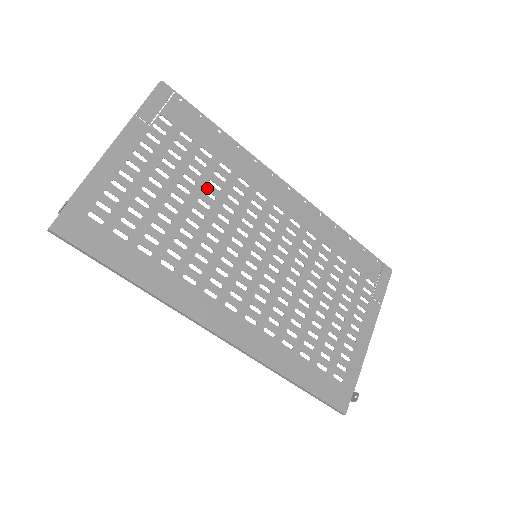
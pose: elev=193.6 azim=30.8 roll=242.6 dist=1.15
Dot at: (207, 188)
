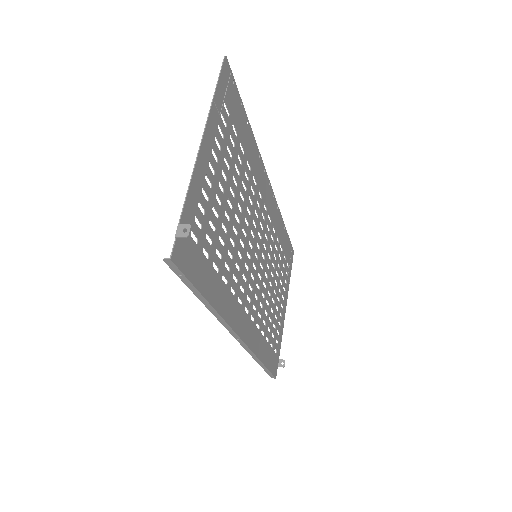
Dot at: (241, 189)
